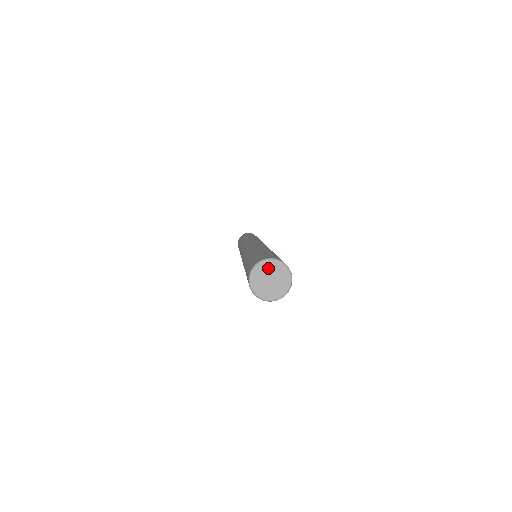
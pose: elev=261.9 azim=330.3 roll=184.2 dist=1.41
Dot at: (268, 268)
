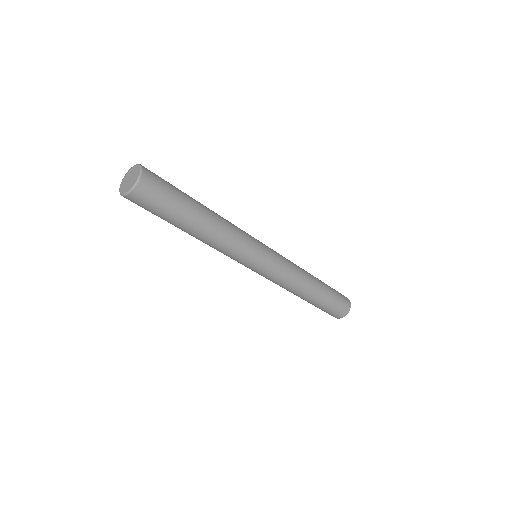
Dot at: (135, 170)
